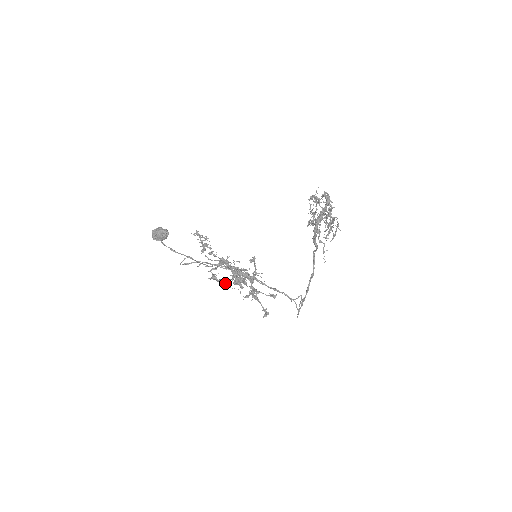
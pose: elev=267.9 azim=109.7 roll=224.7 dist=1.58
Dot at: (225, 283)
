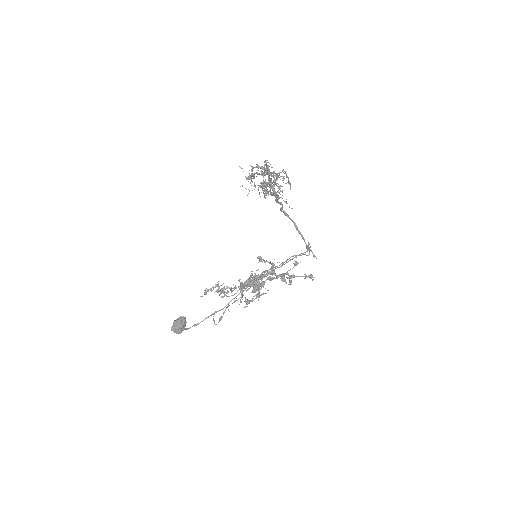
Dot at: occluded
